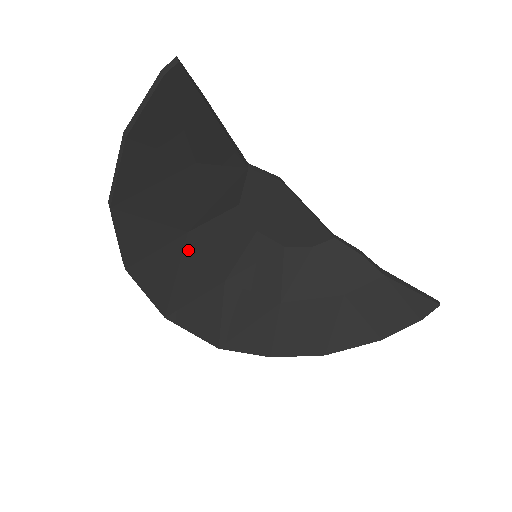
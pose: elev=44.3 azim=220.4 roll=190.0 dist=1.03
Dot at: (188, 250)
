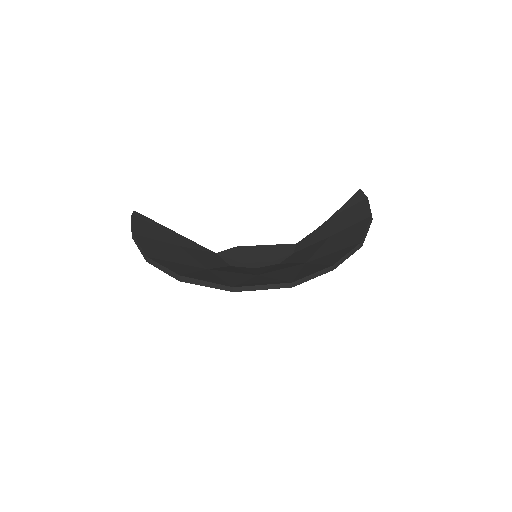
Dot at: (215, 272)
